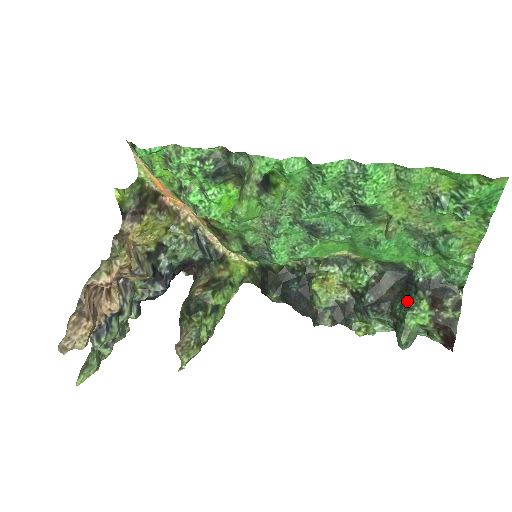
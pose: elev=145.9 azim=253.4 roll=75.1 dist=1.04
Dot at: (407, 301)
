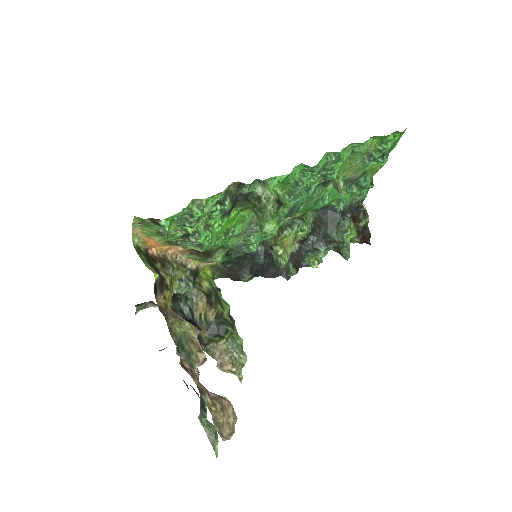
Dot at: (340, 228)
